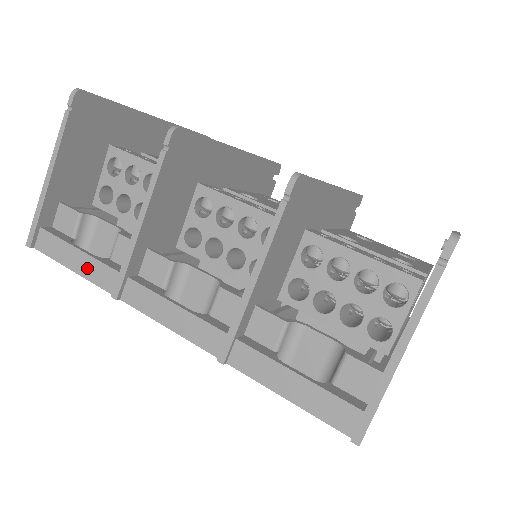
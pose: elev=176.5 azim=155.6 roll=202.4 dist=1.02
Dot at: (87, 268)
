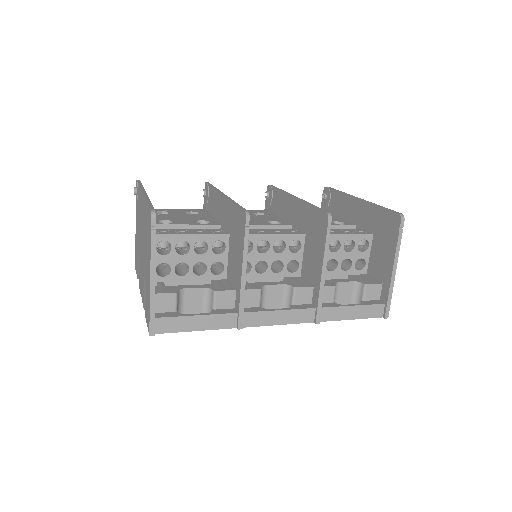
Dot at: (209, 323)
